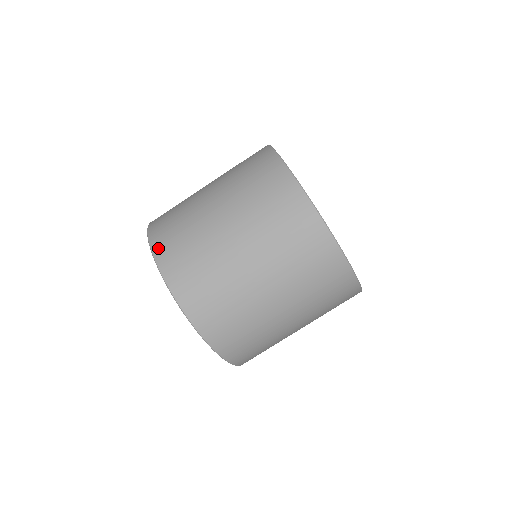
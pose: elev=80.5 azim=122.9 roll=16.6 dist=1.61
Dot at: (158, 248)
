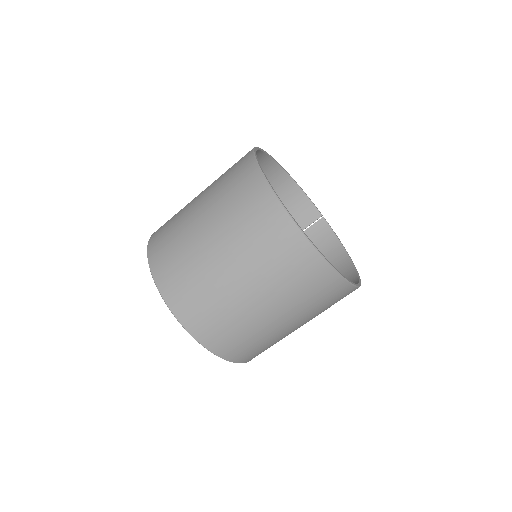
Dot at: (203, 338)
